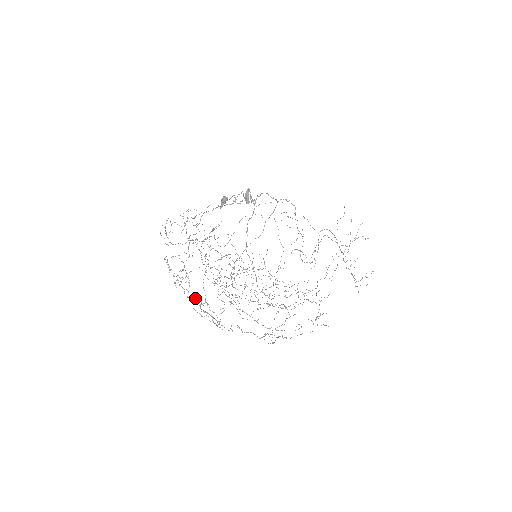
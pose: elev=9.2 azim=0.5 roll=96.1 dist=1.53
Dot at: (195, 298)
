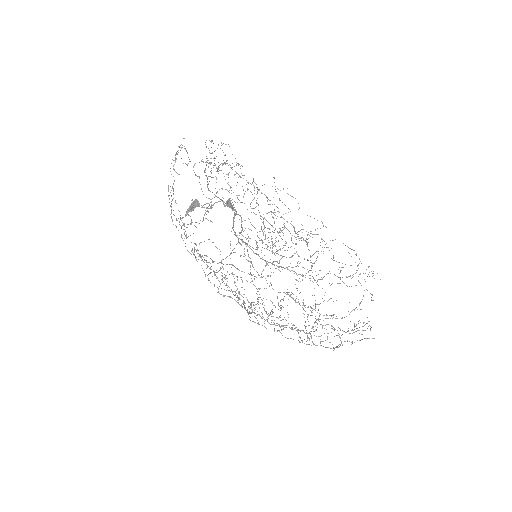
Dot at: occluded
